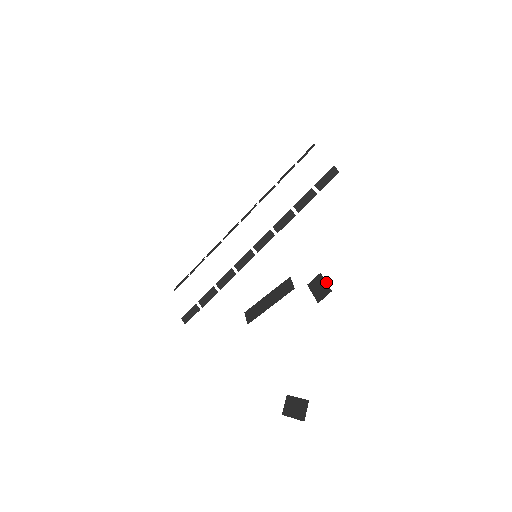
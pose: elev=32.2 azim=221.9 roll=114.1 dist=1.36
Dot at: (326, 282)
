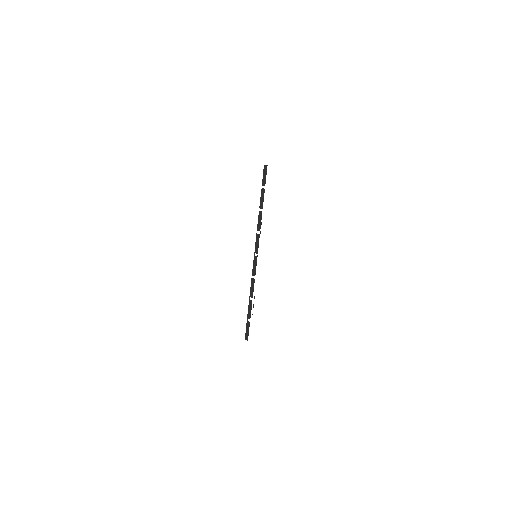
Dot at: occluded
